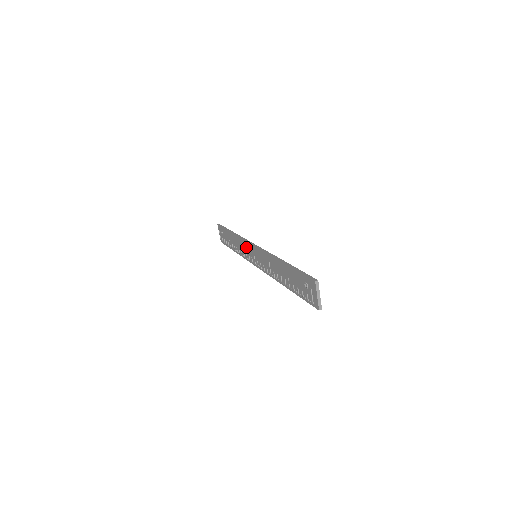
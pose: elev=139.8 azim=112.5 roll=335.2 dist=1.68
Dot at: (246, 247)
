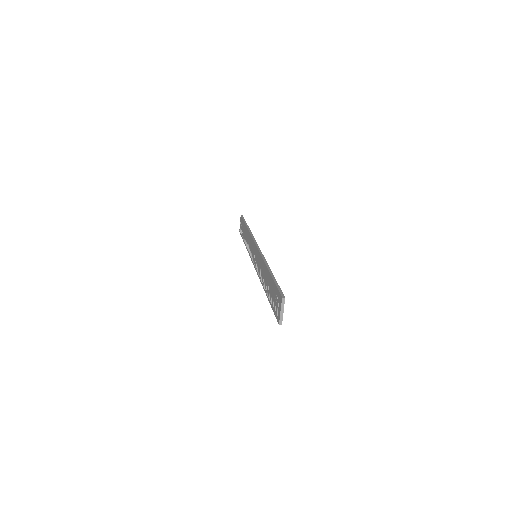
Dot at: (252, 245)
